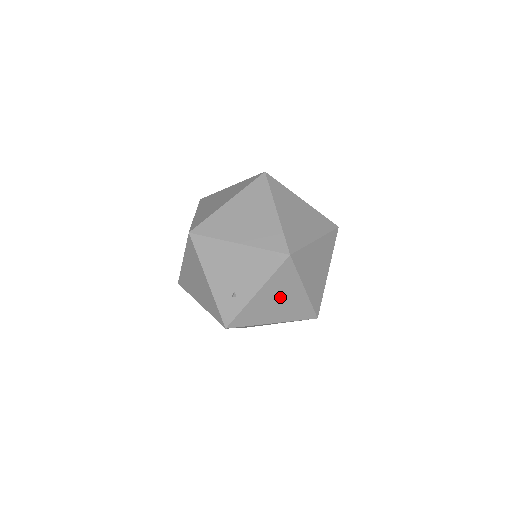
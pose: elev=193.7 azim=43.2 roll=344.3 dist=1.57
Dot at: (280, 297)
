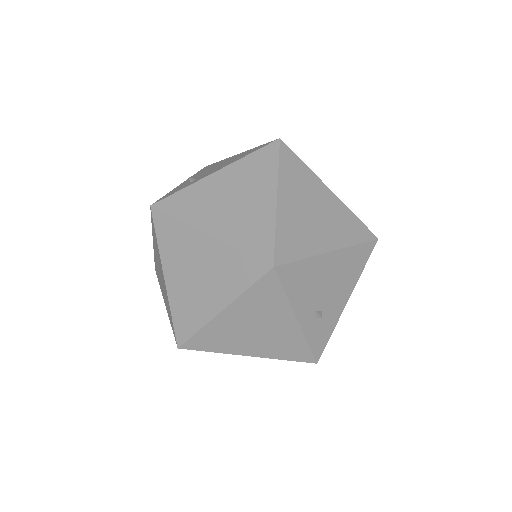
Dot at: (239, 193)
